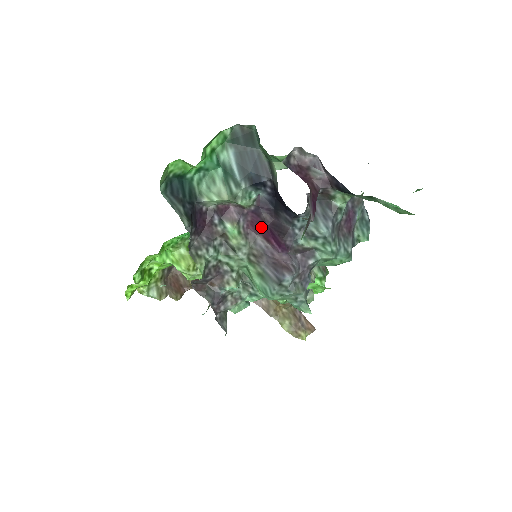
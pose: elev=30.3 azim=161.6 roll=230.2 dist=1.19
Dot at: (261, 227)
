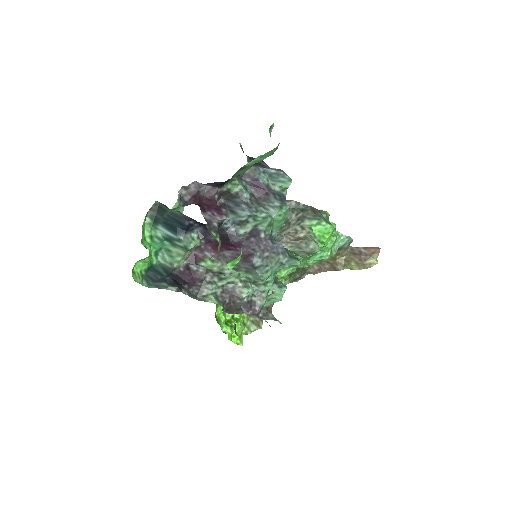
Dot at: occluded
